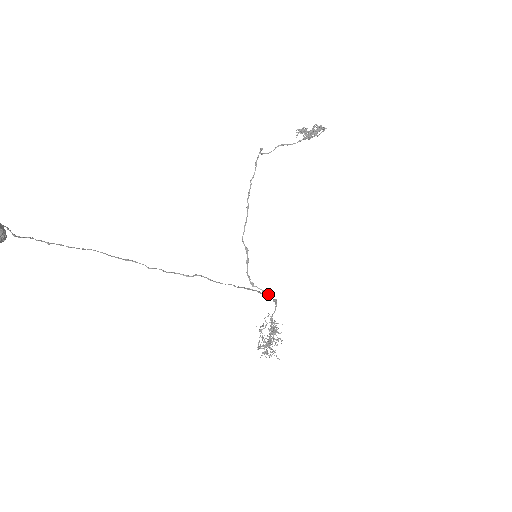
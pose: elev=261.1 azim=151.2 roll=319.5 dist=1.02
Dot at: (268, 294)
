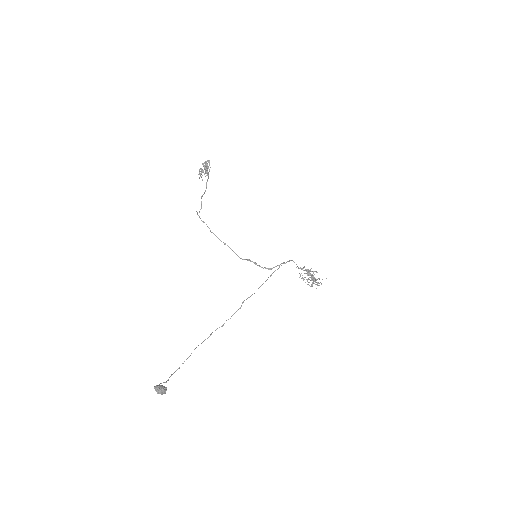
Dot at: occluded
